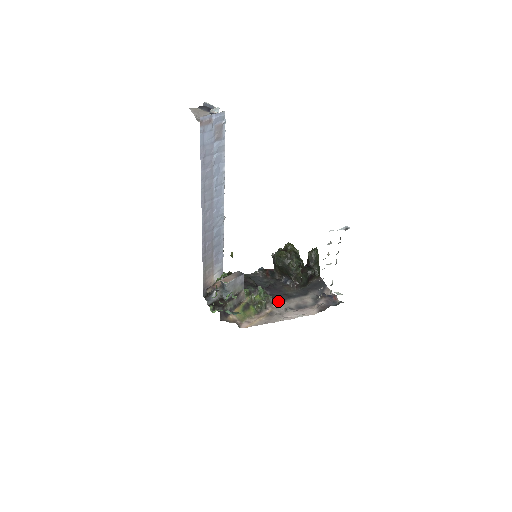
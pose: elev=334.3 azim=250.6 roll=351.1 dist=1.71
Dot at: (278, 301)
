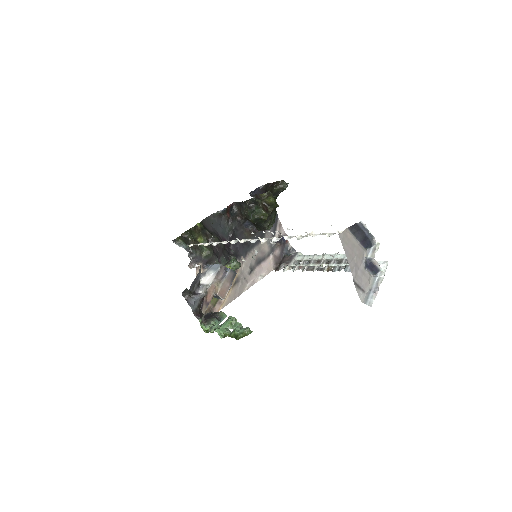
Dot at: occluded
